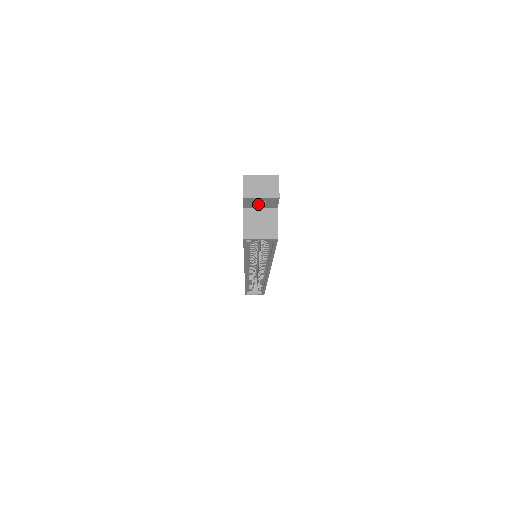
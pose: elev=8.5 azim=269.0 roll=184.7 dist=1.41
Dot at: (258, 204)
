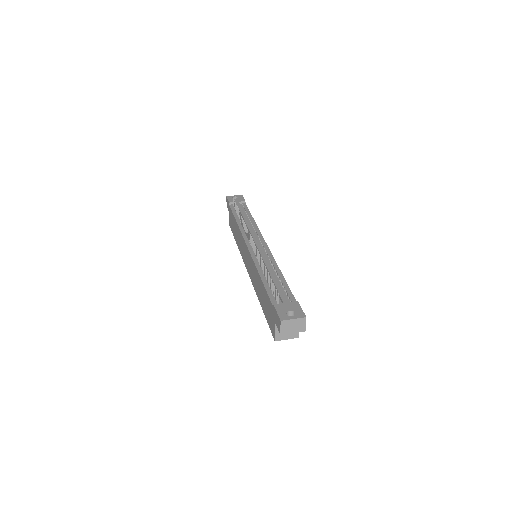
Dot at: occluded
